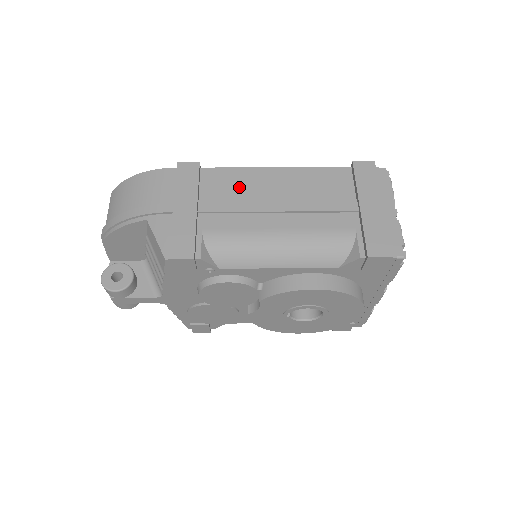
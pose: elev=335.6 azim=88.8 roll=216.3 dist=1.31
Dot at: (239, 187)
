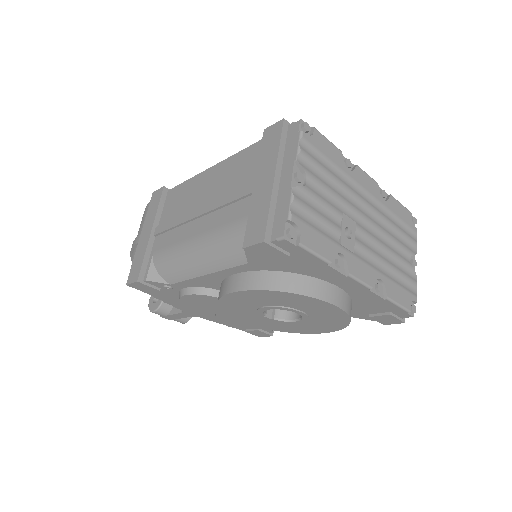
Dot at: (184, 200)
